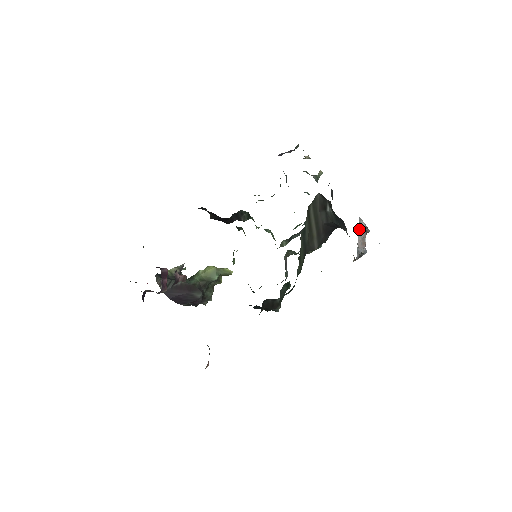
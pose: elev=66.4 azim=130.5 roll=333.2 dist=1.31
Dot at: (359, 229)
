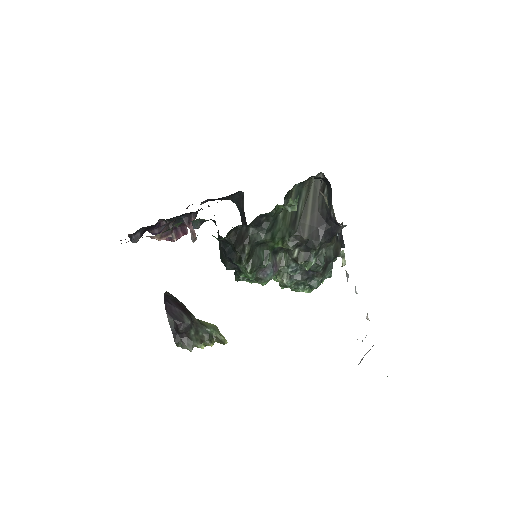
Dot at: occluded
